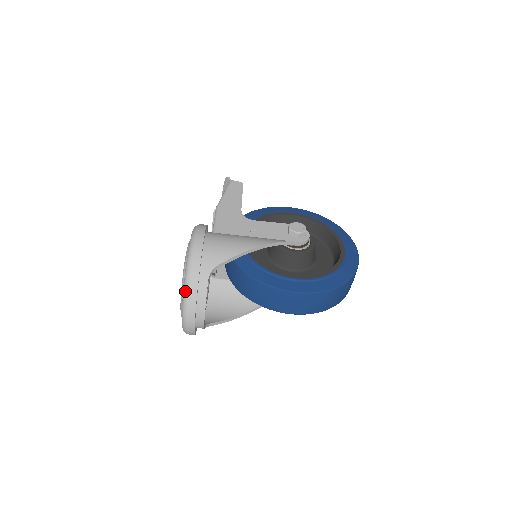
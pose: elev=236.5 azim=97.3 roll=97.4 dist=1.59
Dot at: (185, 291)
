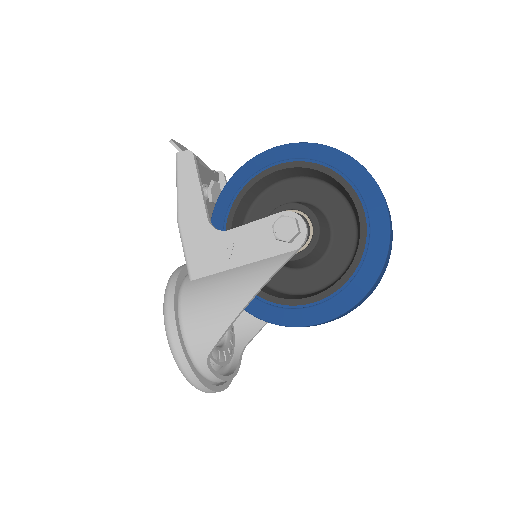
Dot at: occluded
